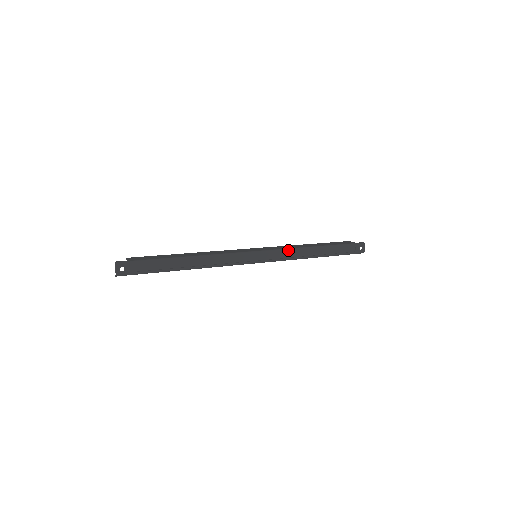
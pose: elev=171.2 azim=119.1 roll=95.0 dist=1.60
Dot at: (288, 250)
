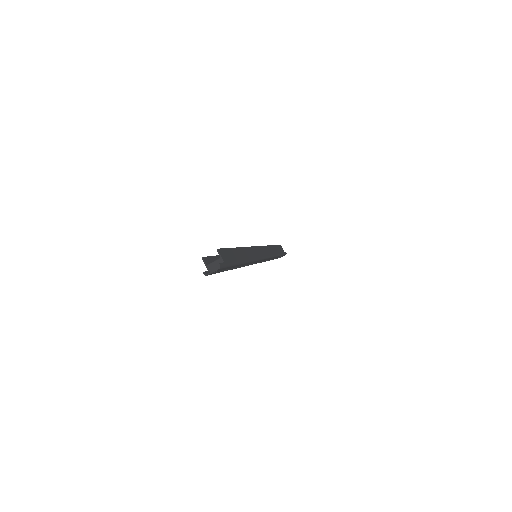
Dot at: occluded
